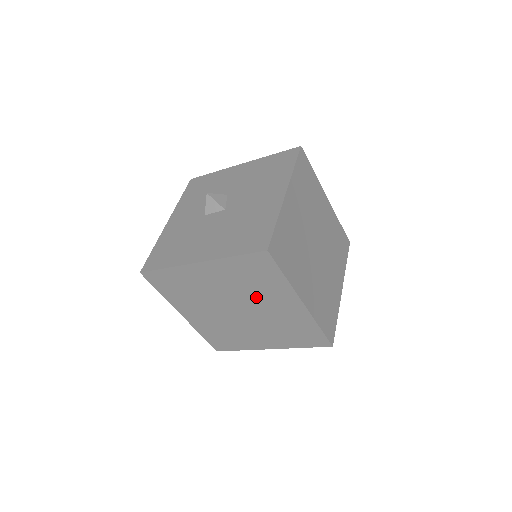
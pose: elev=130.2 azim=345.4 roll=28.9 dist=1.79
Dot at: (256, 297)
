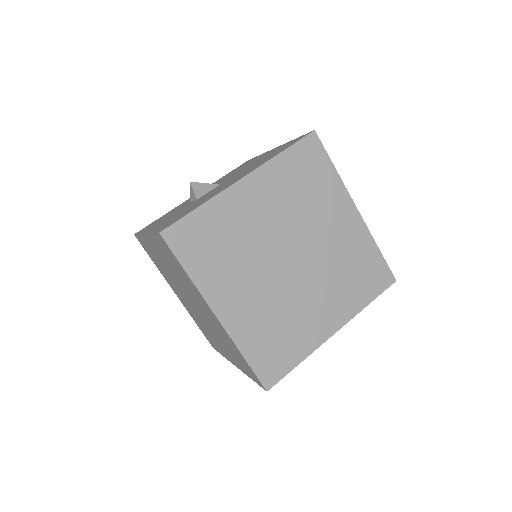
Dot at: (310, 220)
